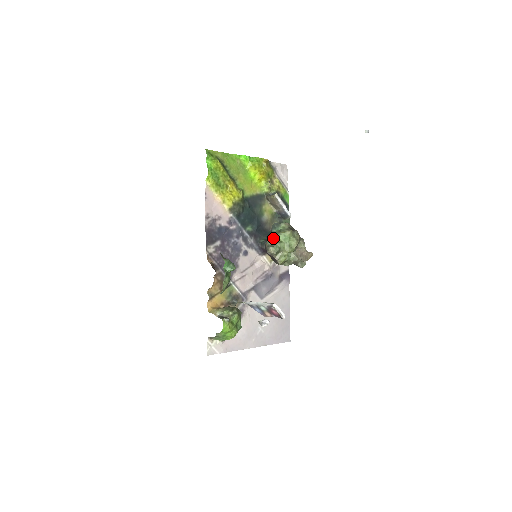
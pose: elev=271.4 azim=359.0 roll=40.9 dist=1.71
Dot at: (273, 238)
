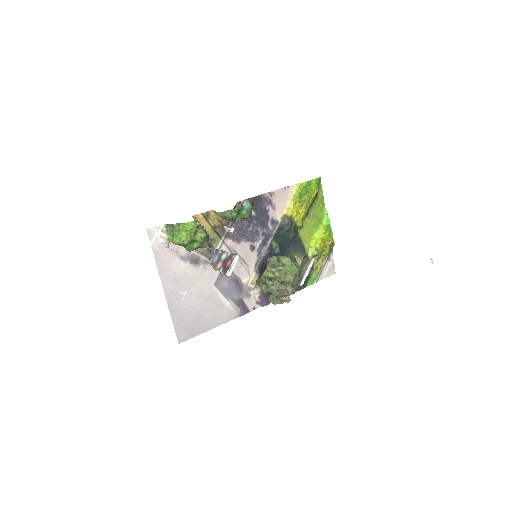
Dot at: (284, 257)
